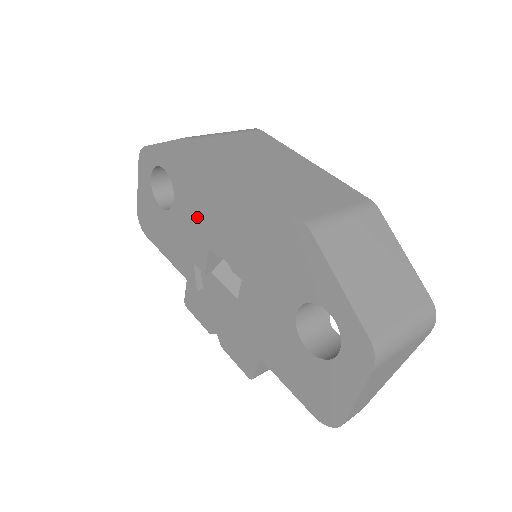
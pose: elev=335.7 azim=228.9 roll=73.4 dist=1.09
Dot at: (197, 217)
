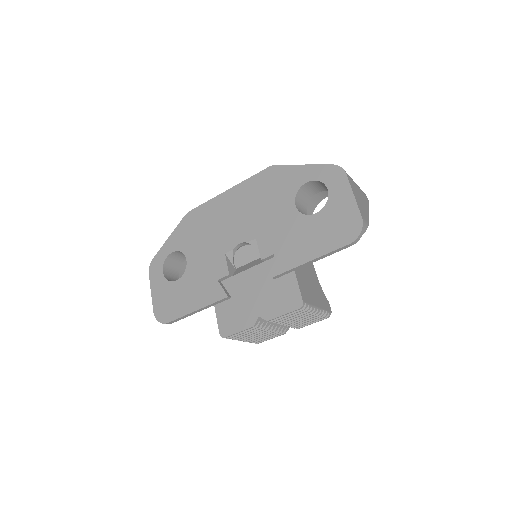
Dot at: (208, 246)
